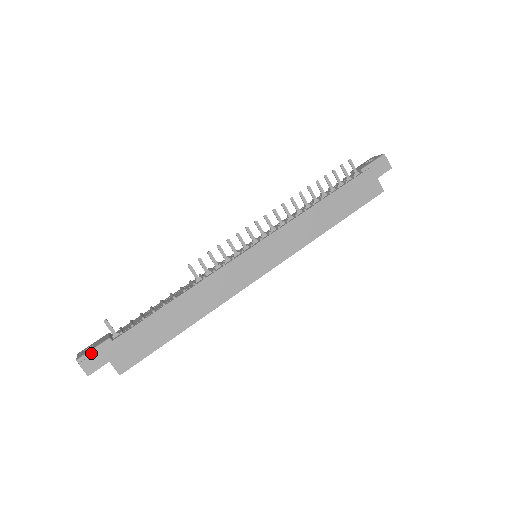
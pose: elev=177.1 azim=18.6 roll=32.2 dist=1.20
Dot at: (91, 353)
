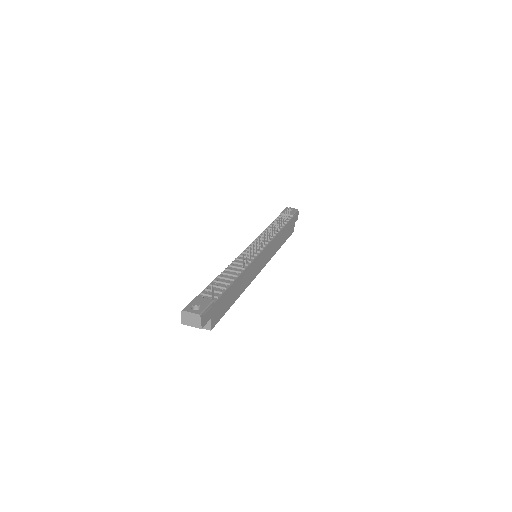
Dot at: (206, 310)
